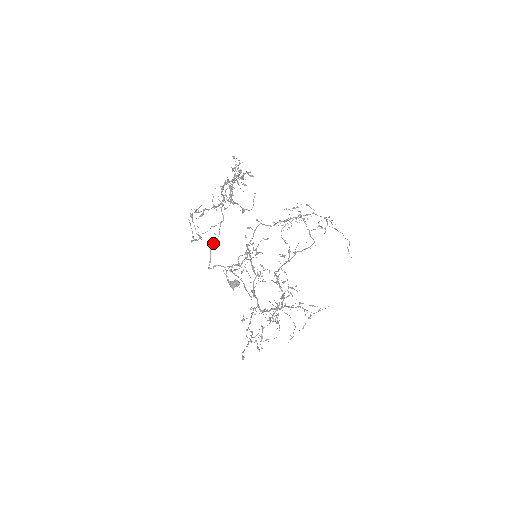
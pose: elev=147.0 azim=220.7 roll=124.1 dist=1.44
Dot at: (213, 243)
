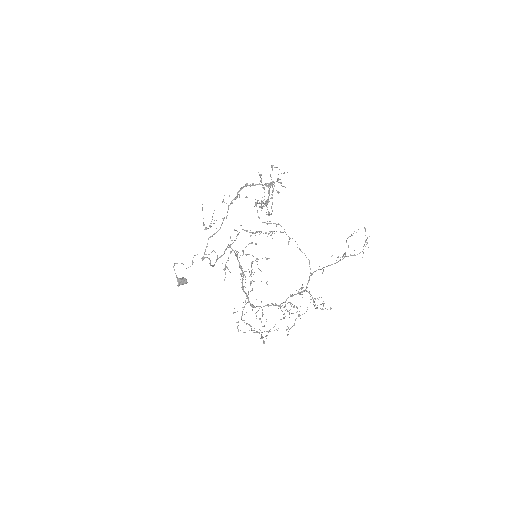
Dot at: (211, 236)
